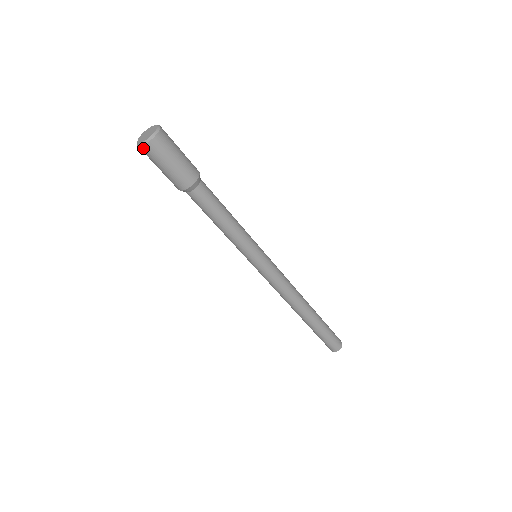
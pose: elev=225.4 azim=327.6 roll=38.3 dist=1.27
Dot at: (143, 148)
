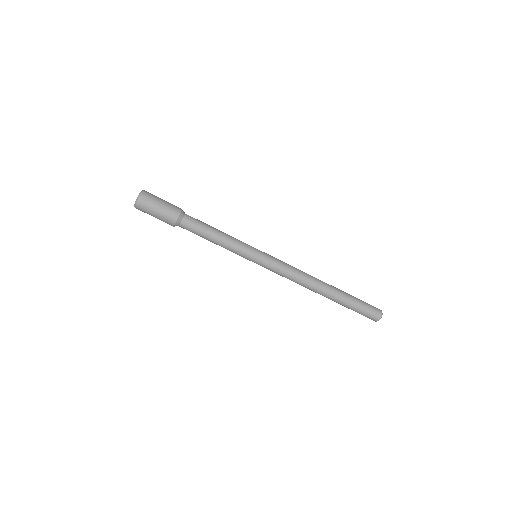
Dot at: (138, 204)
